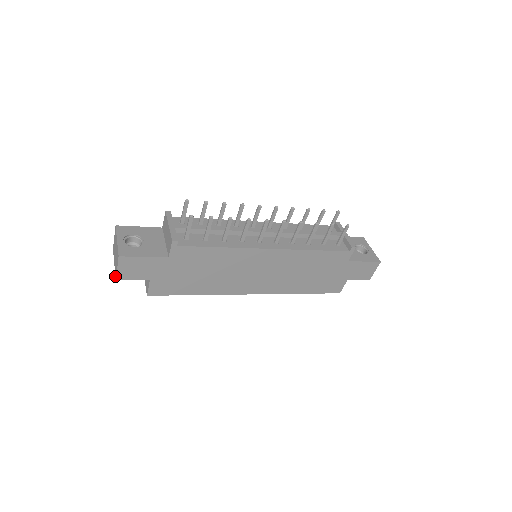
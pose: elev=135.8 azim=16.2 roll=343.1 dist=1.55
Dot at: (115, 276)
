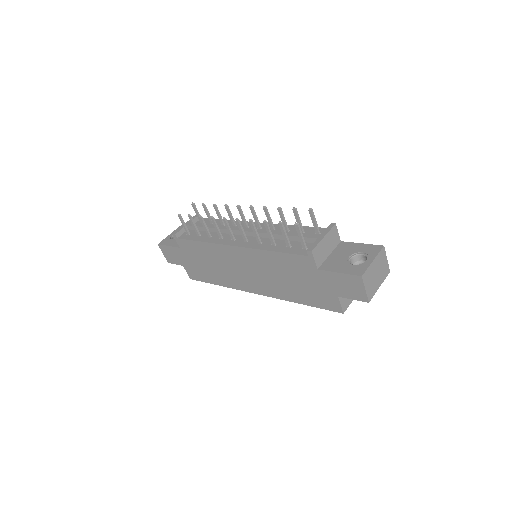
Dot at: occluded
